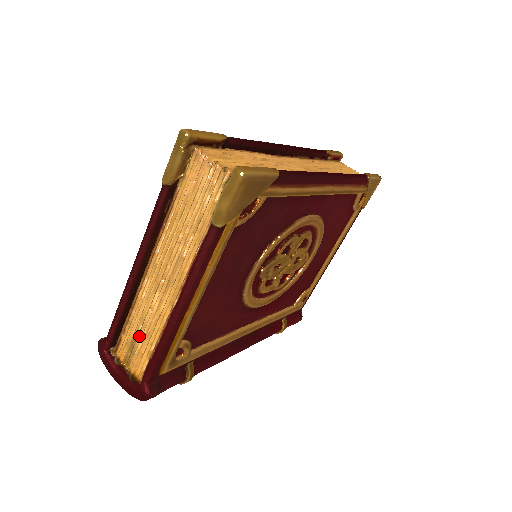
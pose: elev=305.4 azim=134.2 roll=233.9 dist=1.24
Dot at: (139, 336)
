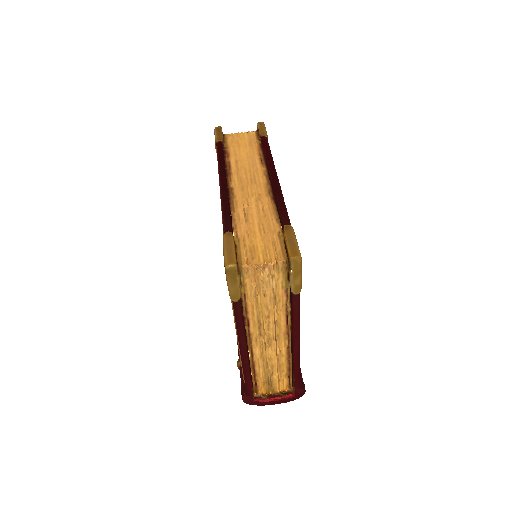
Dot at: (271, 375)
